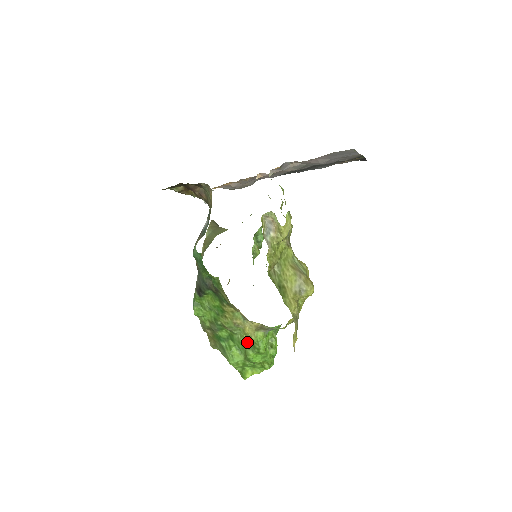
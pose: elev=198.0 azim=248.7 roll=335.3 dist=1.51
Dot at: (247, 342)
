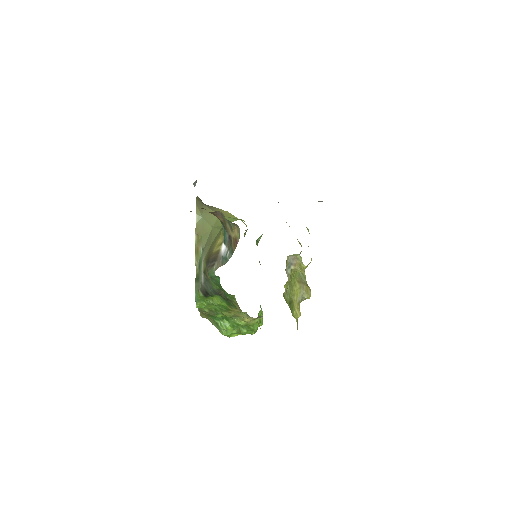
Dot at: (243, 325)
